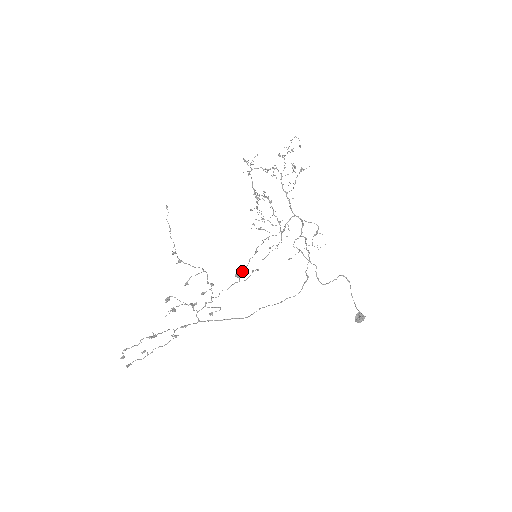
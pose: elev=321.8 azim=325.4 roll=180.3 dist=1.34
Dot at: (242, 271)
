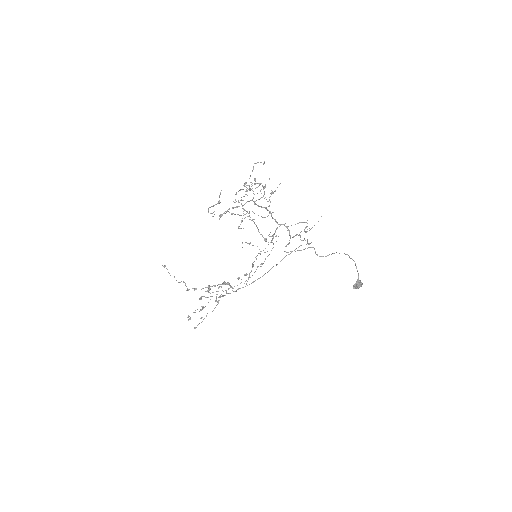
Dot at: occluded
